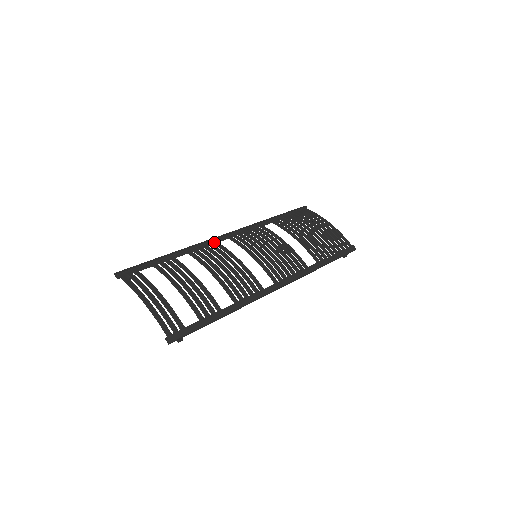
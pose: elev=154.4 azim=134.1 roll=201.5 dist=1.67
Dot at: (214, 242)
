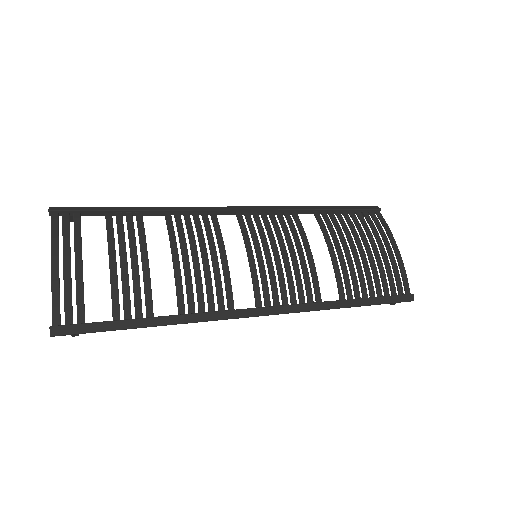
Dot at: (211, 213)
